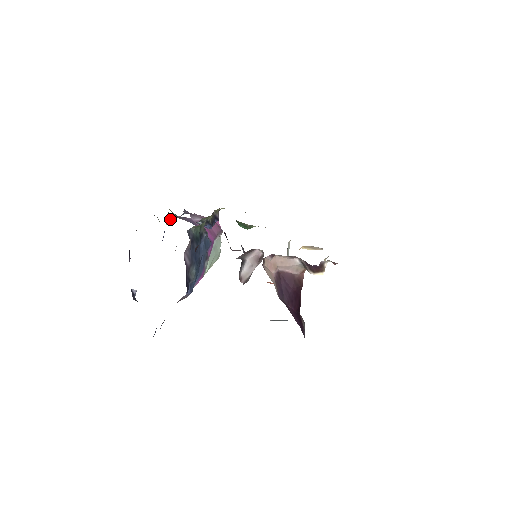
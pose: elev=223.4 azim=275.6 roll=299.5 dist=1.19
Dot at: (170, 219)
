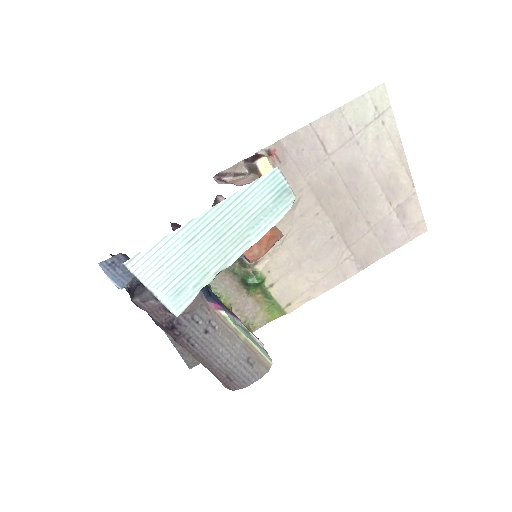
Dot at: occluded
